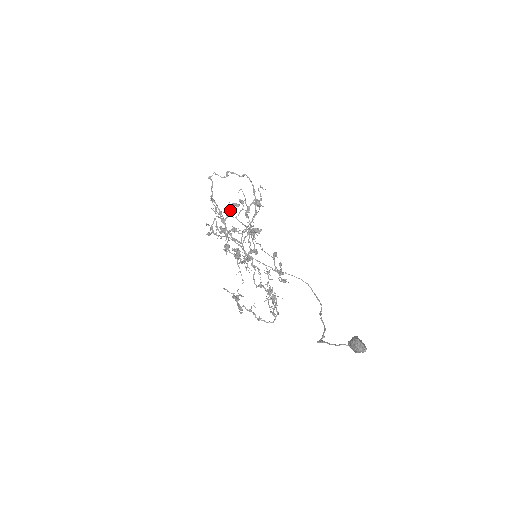
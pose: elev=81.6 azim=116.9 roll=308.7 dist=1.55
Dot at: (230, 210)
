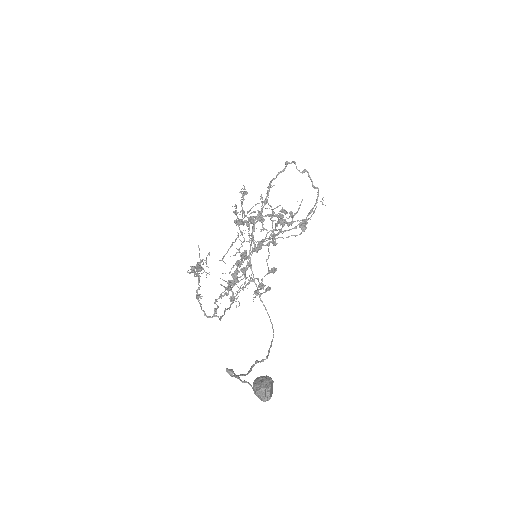
Dot at: occluded
